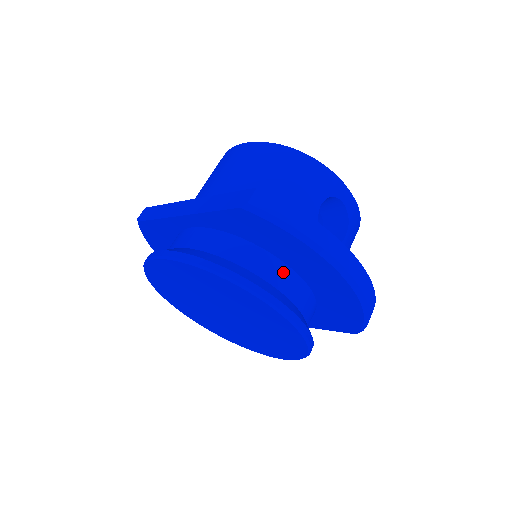
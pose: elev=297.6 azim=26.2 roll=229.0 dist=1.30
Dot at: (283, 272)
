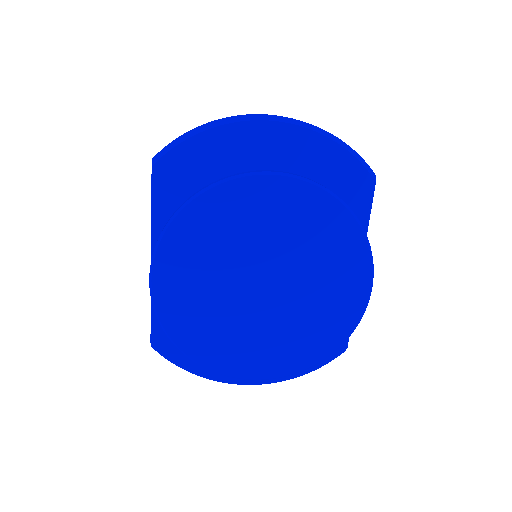
Dot at: occluded
